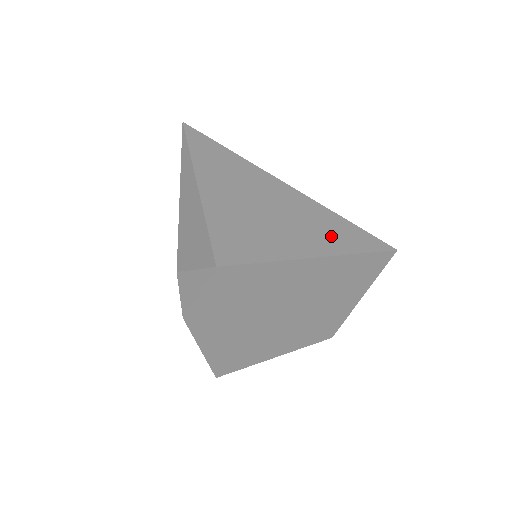
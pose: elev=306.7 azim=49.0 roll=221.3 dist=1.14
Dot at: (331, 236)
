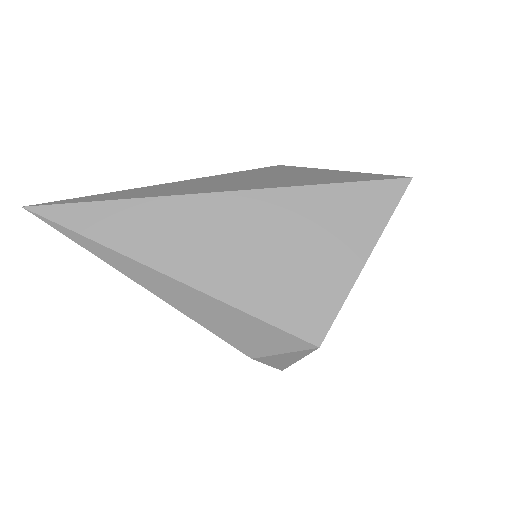
Dot at: (356, 217)
